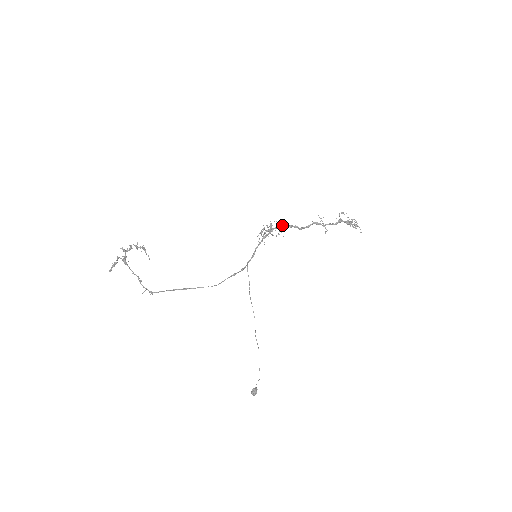
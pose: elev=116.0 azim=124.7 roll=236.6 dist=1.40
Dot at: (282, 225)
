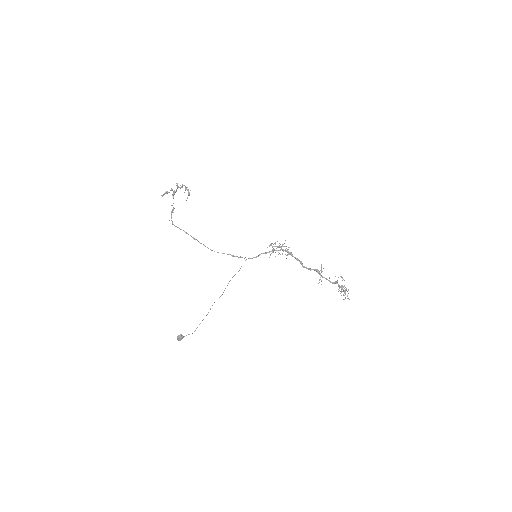
Dot at: (291, 252)
